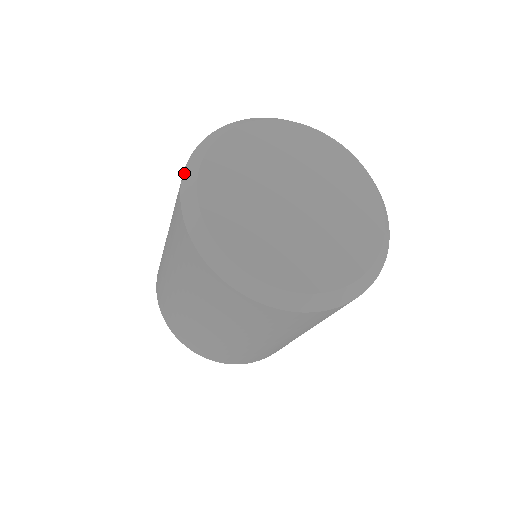
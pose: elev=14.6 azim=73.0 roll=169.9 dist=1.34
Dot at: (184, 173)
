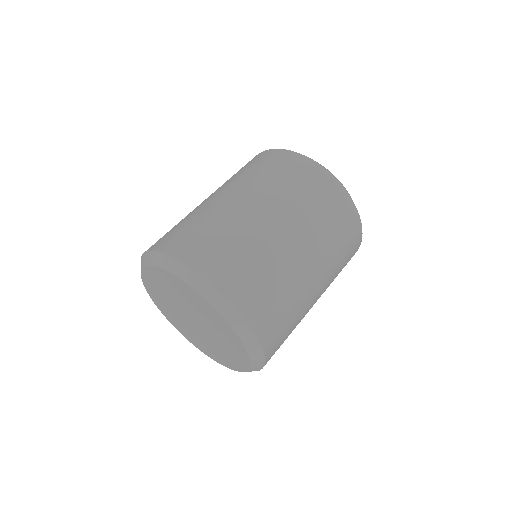
Dot at: occluded
